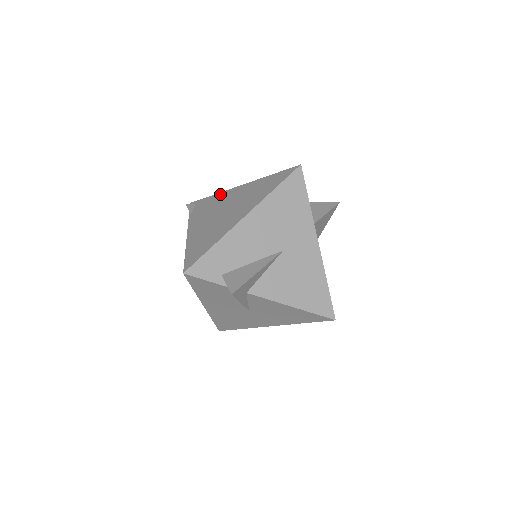
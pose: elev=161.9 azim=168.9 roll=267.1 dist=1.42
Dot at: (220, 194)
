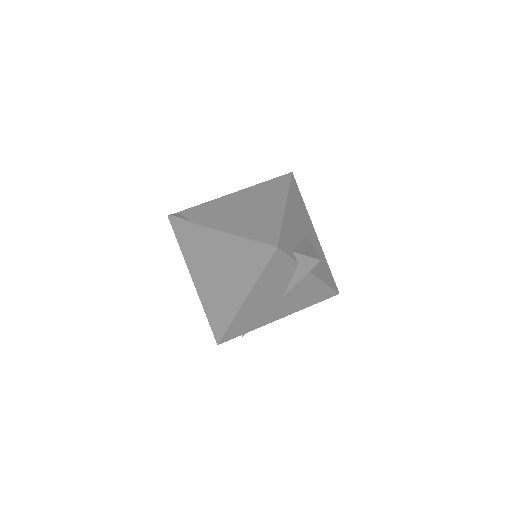
Dot at: (211, 202)
